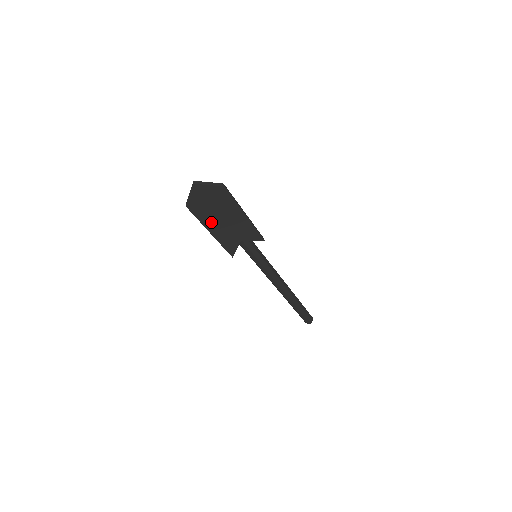
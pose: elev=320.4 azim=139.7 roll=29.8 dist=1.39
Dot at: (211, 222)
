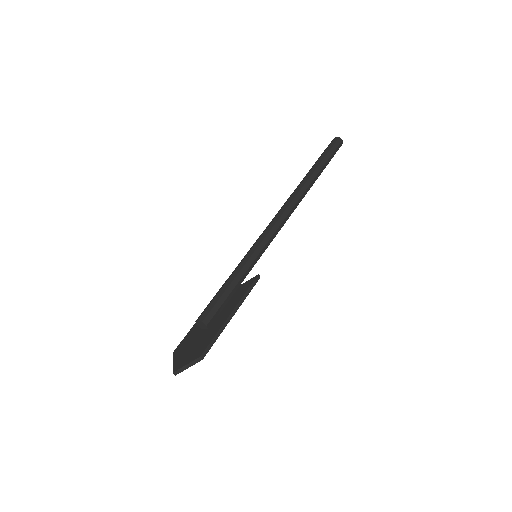
Dot at: occluded
